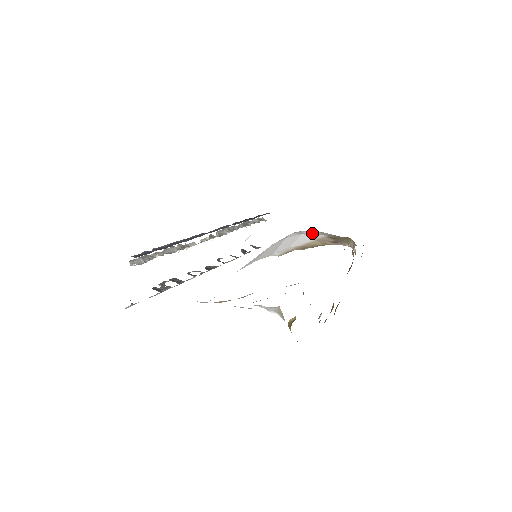
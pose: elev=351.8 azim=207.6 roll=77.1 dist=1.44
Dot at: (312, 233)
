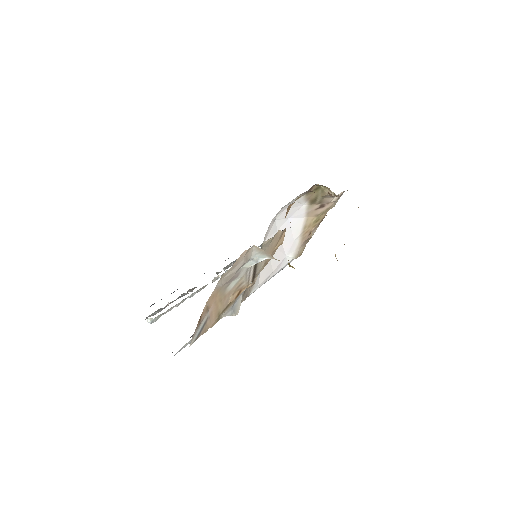
Dot at: (293, 211)
